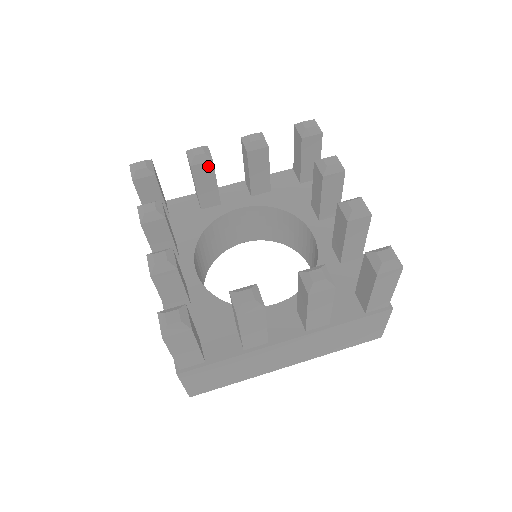
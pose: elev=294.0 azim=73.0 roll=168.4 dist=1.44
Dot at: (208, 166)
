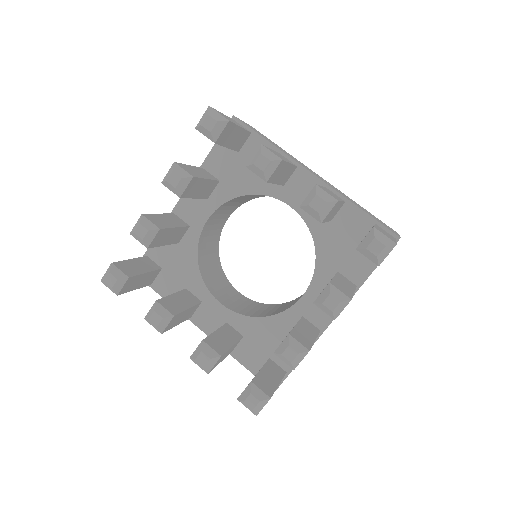
Dot at: (160, 233)
